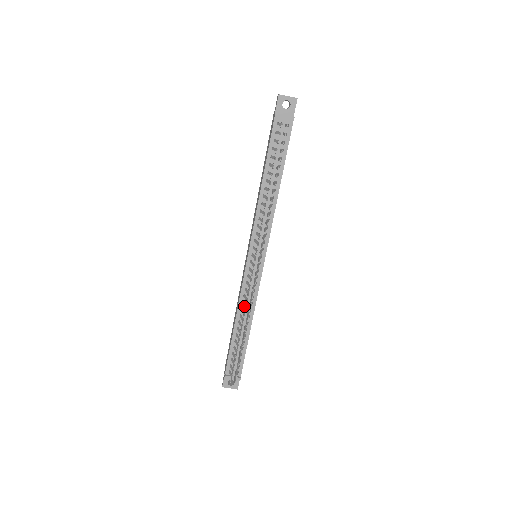
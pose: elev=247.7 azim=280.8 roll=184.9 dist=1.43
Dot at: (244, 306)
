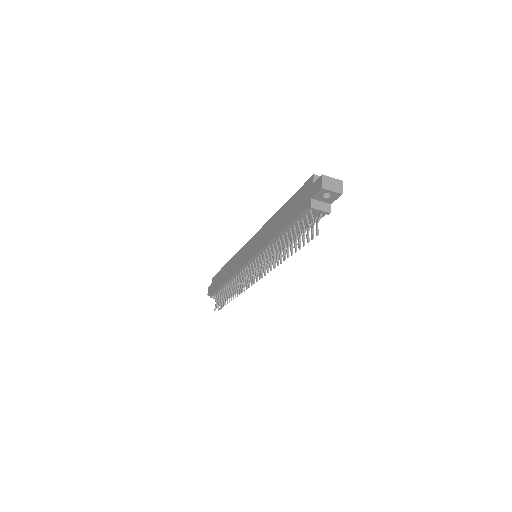
Dot at: (236, 284)
